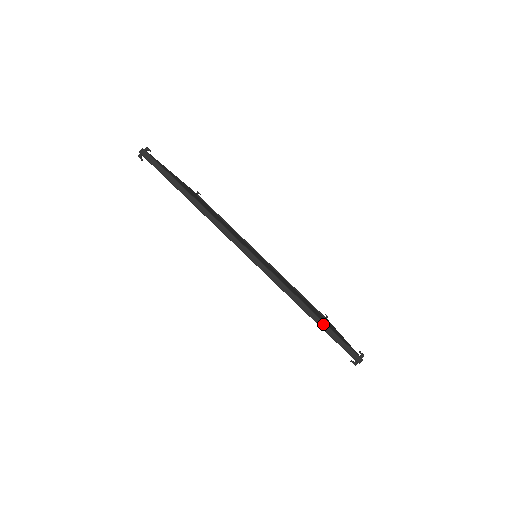
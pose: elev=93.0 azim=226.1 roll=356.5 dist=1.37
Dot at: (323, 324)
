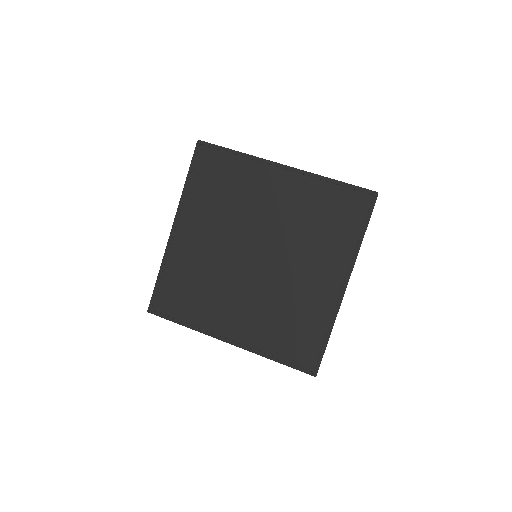
Dot at: (345, 183)
